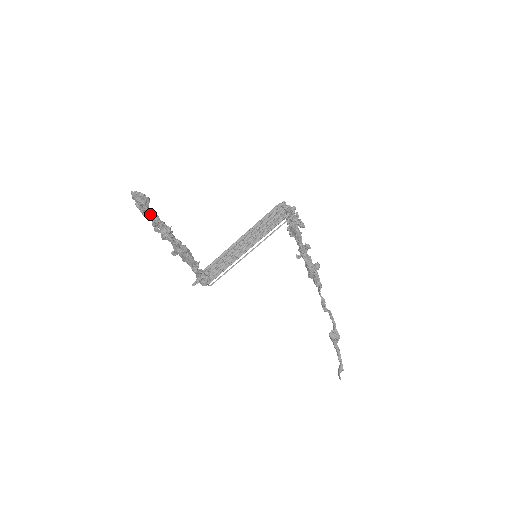
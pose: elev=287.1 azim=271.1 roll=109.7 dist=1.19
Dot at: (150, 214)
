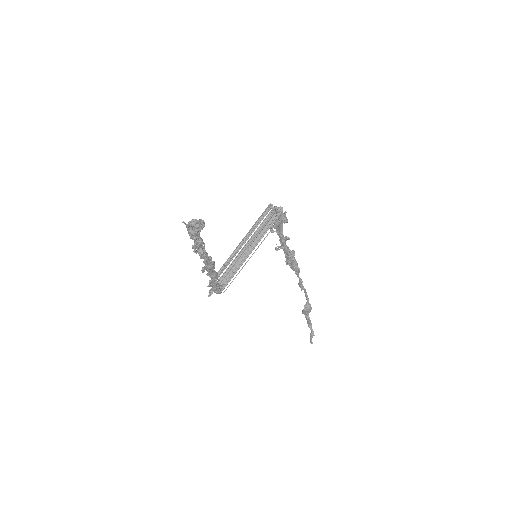
Dot at: (198, 238)
